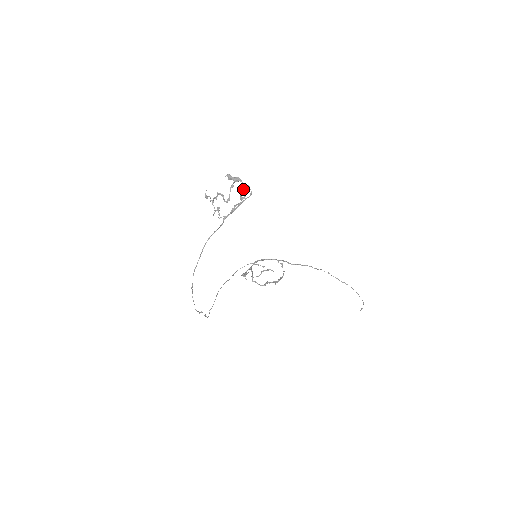
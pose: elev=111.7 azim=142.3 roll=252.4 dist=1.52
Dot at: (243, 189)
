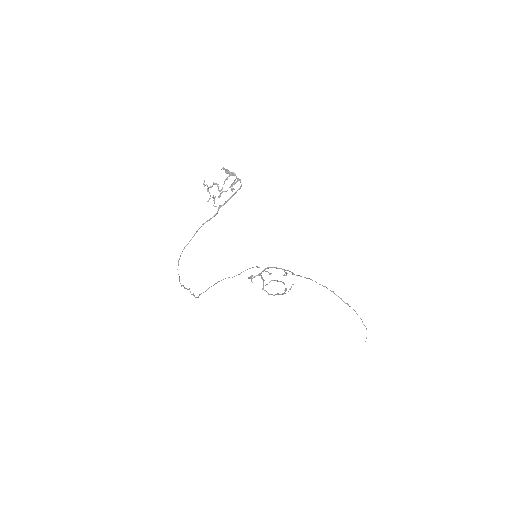
Dot at: (235, 182)
